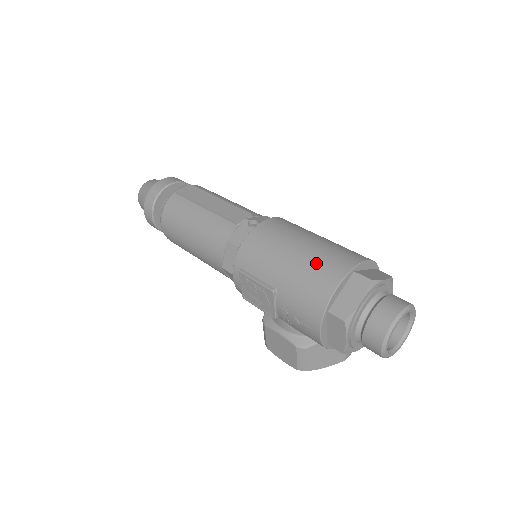
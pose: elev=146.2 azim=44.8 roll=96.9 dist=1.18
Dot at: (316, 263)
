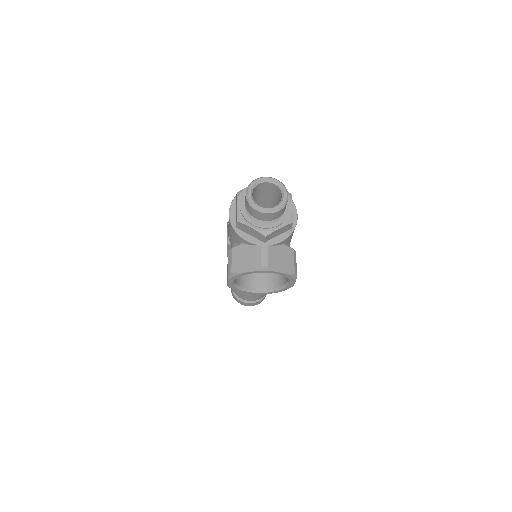
Dot at: occluded
